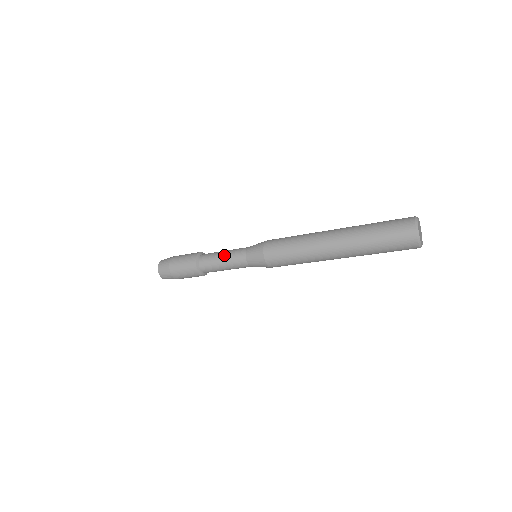
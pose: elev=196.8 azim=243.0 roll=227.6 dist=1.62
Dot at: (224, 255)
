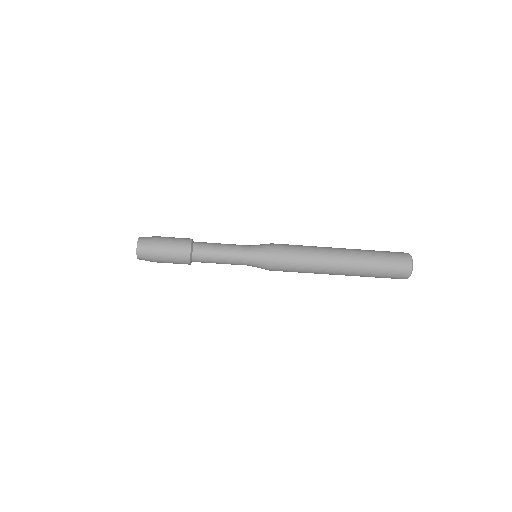
Dot at: occluded
